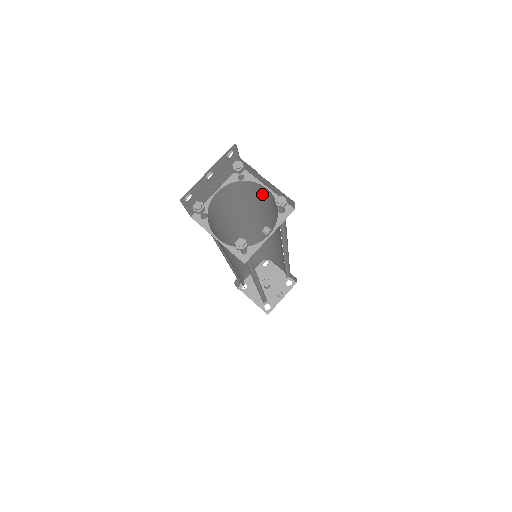
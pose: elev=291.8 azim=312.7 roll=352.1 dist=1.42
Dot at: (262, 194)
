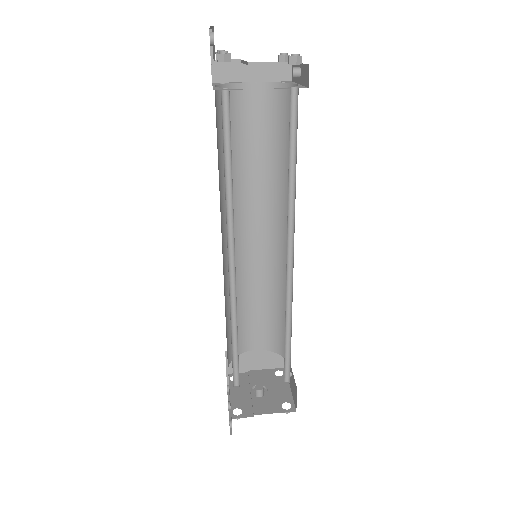
Dot at: (244, 110)
